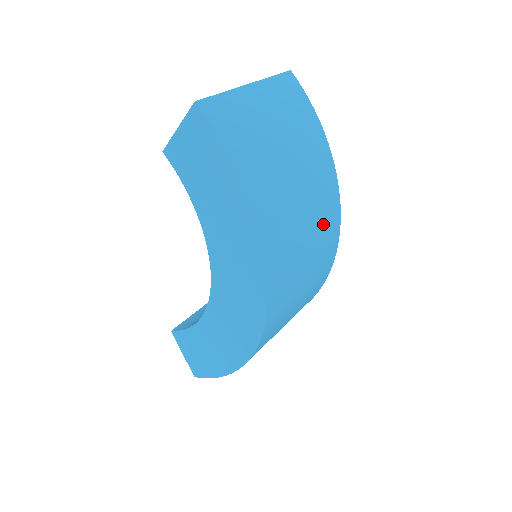
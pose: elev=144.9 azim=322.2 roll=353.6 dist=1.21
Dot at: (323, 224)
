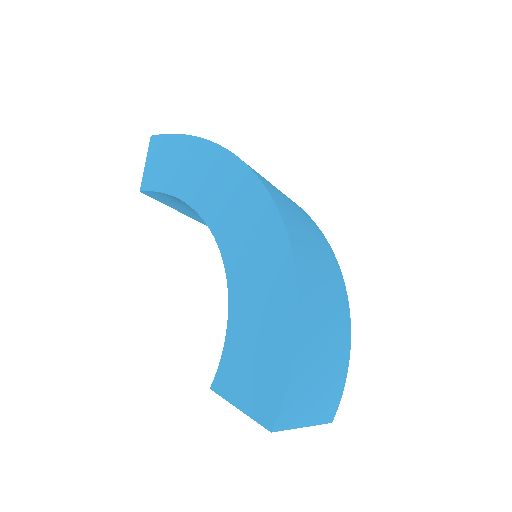
Dot at: occluded
